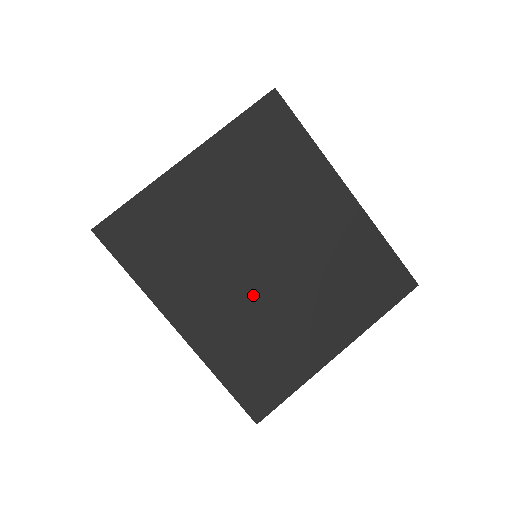
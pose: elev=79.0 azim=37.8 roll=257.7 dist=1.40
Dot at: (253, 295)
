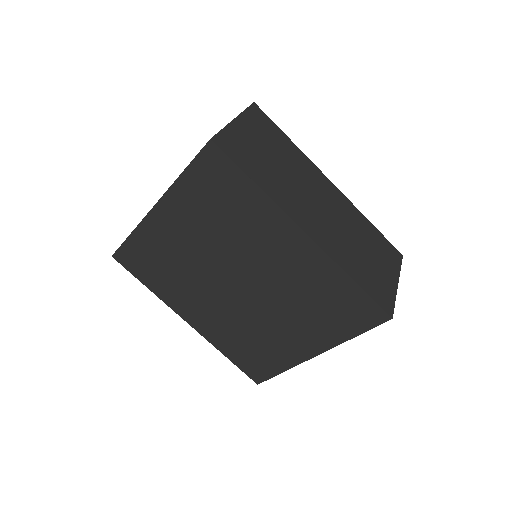
Dot at: (235, 308)
